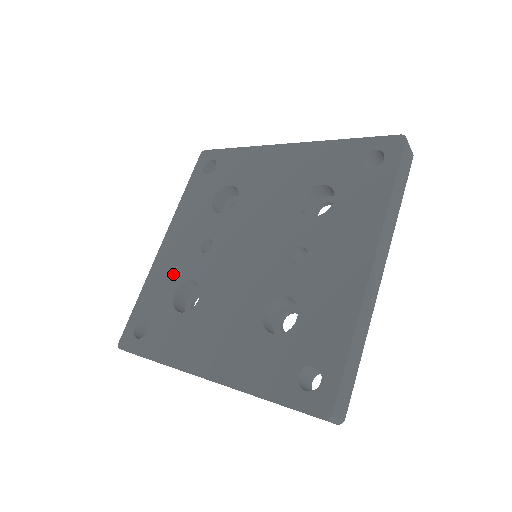
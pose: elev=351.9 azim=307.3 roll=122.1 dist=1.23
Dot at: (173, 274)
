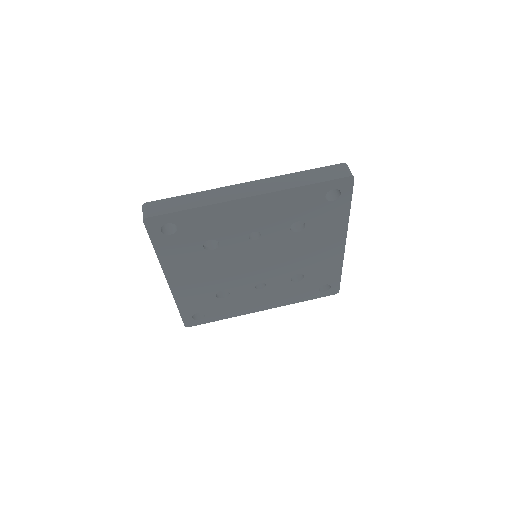
Dot at: occluded
